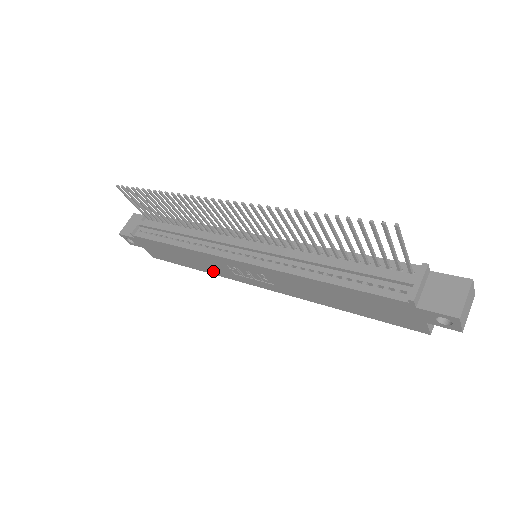
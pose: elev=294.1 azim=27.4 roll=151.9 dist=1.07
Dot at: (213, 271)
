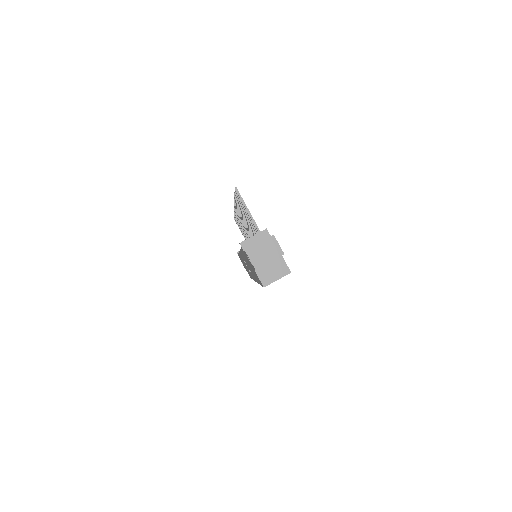
Dot at: occluded
